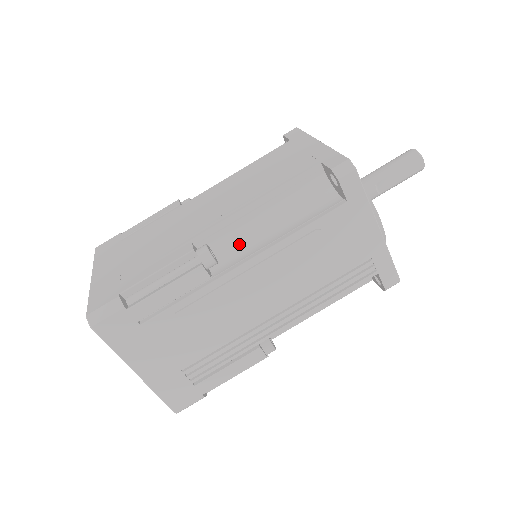
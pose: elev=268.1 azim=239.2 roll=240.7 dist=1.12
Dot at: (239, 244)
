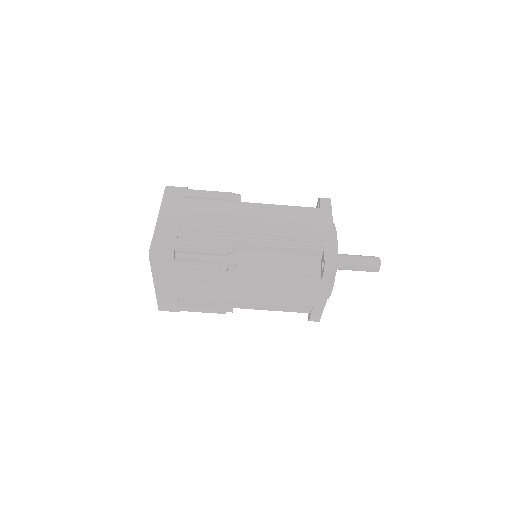
Dot at: (253, 260)
